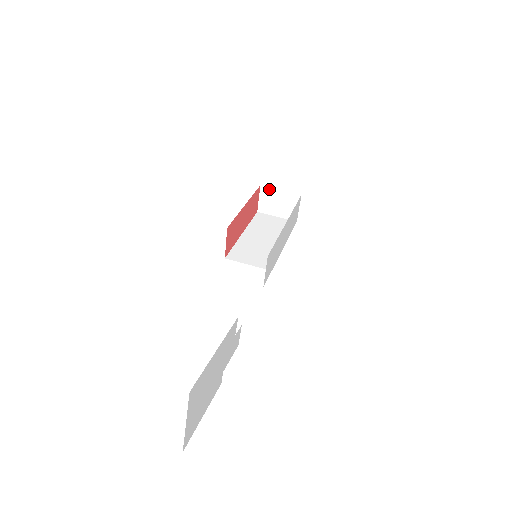
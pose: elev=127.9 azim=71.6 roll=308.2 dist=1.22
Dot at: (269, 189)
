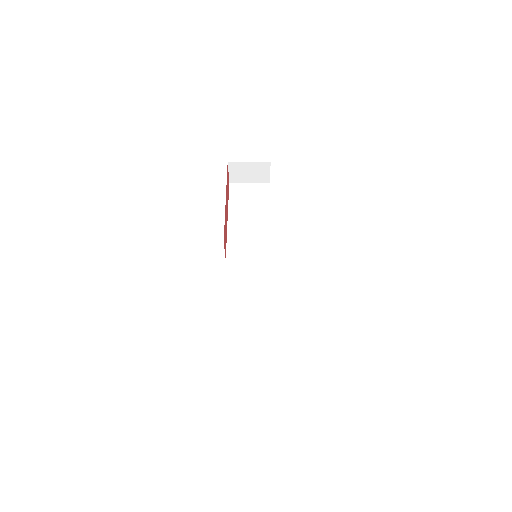
Dot at: (237, 163)
